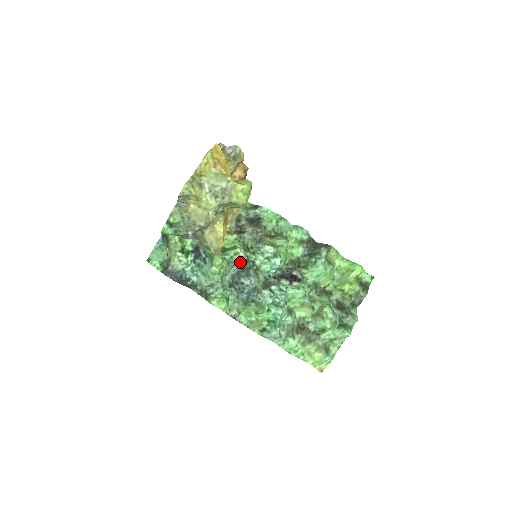
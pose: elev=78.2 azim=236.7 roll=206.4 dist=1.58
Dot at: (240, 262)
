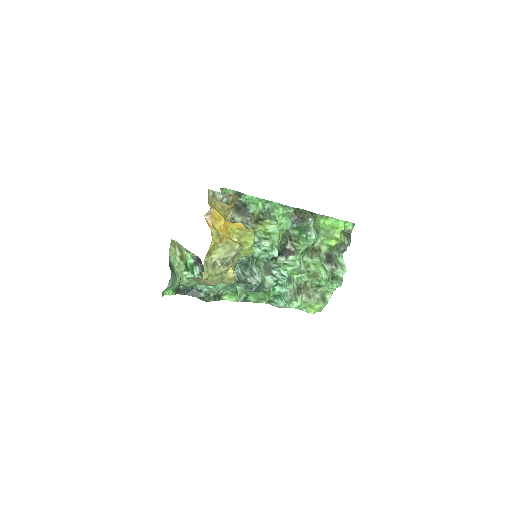
Dot at: (241, 262)
